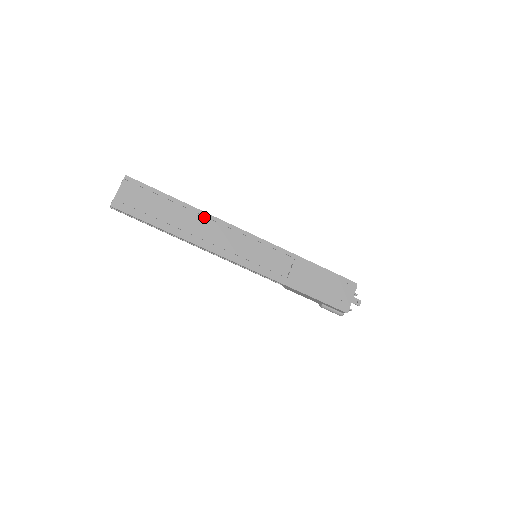
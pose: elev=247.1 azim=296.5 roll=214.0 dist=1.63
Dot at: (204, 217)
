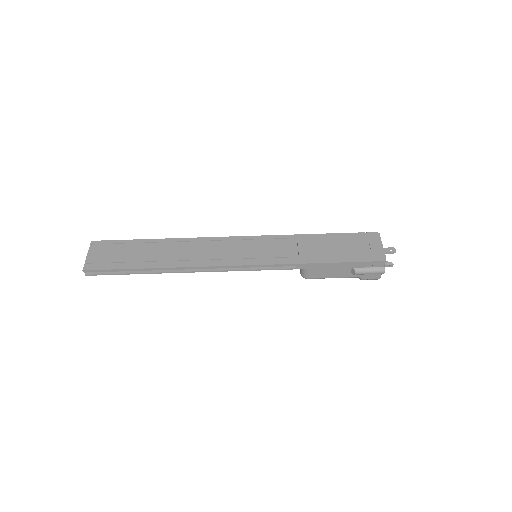
Dot at: (184, 242)
